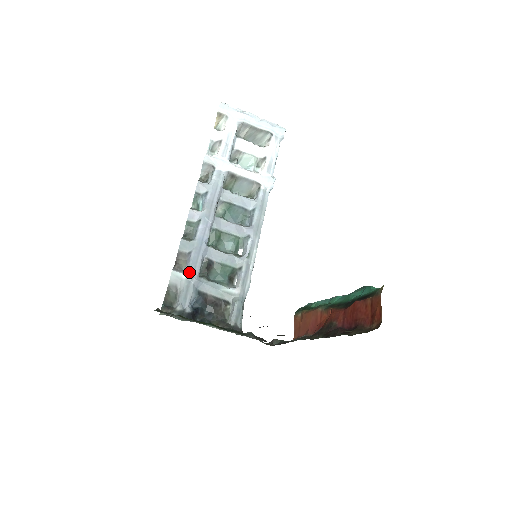
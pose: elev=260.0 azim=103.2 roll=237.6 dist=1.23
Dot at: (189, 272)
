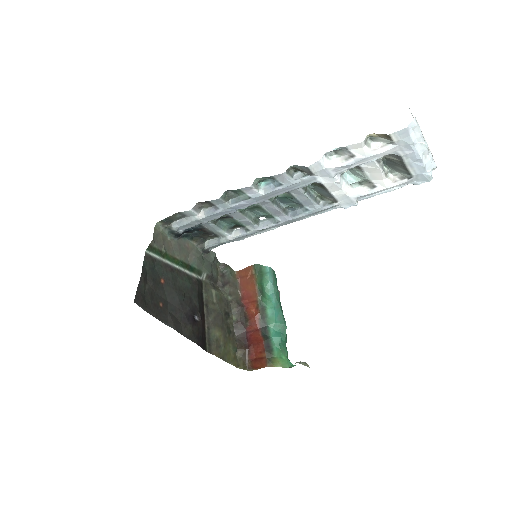
Dot at: (203, 218)
